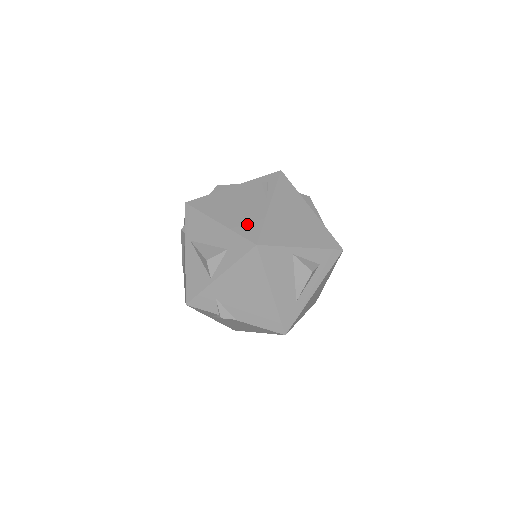
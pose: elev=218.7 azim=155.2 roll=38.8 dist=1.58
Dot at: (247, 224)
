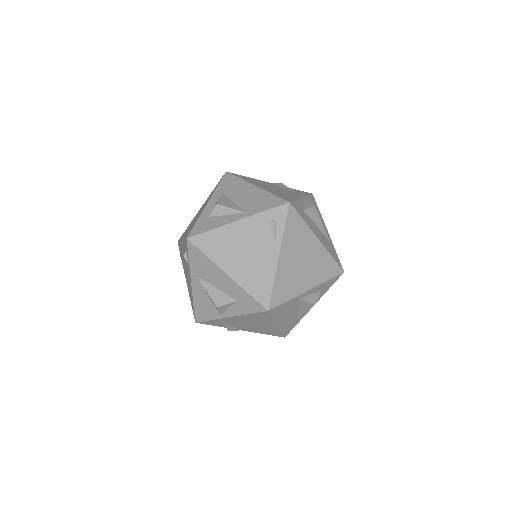
Dot at: (257, 282)
